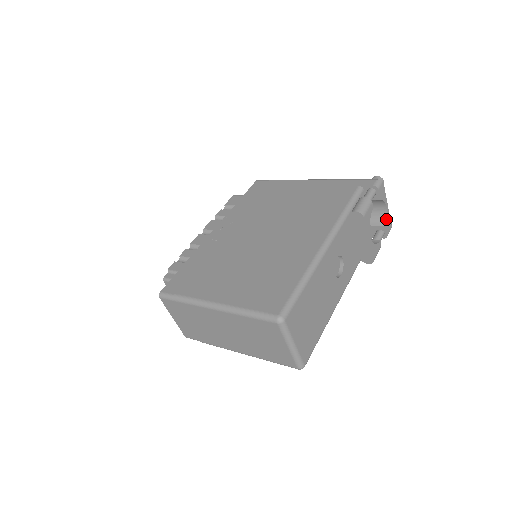
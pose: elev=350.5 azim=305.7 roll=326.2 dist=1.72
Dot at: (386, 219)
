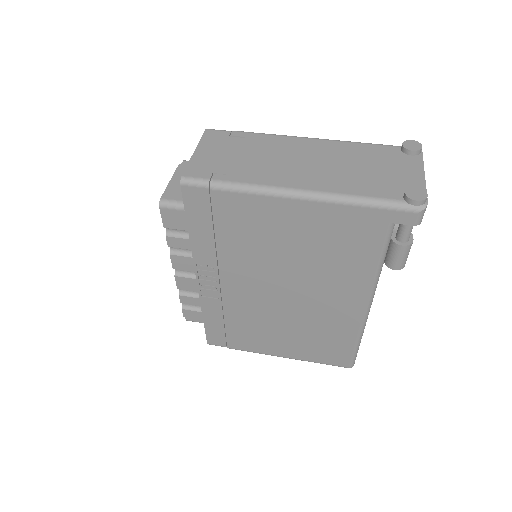
Dot at: occluded
